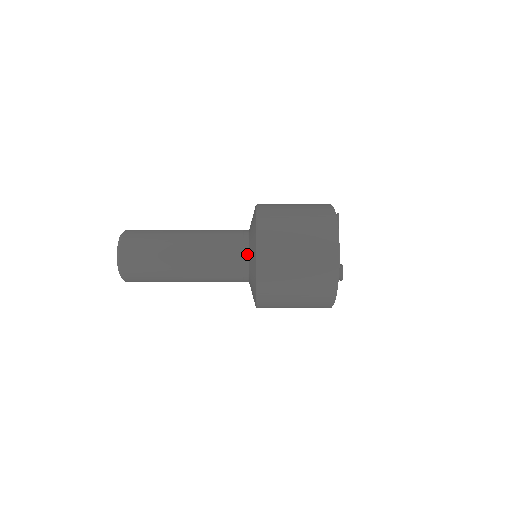
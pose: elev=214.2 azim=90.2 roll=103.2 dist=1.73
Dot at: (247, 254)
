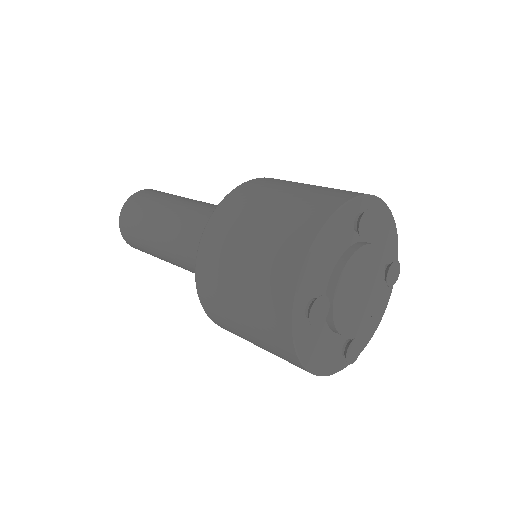
Dot at: occluded
